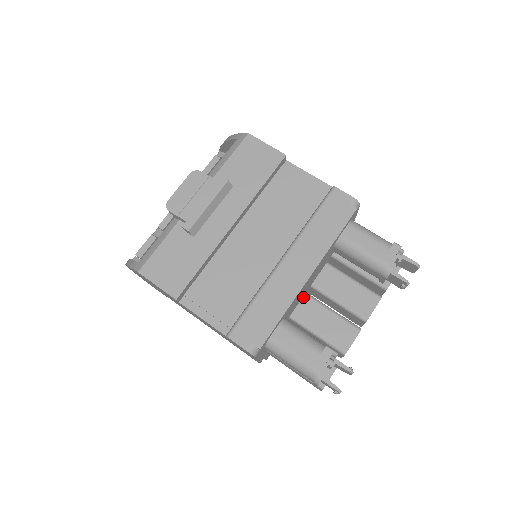
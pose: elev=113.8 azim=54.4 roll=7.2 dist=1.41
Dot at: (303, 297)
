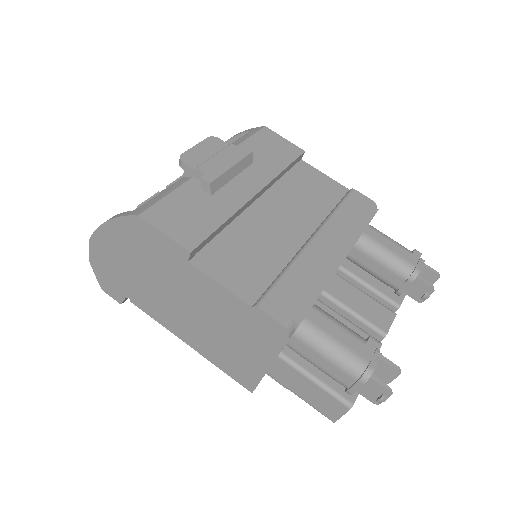
Dot at: (315, 302)
